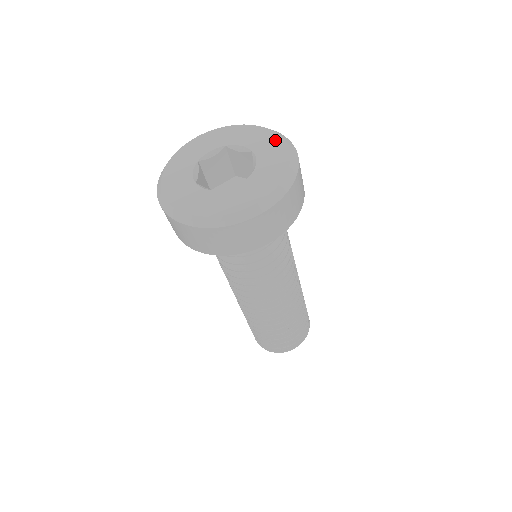
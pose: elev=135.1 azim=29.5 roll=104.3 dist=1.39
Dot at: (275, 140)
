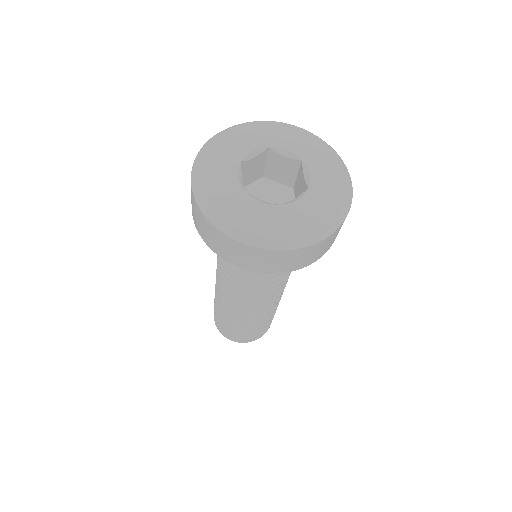
Dot at: (325, 150)
